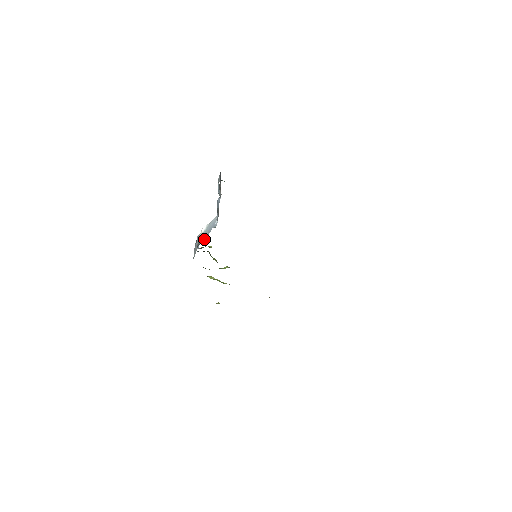
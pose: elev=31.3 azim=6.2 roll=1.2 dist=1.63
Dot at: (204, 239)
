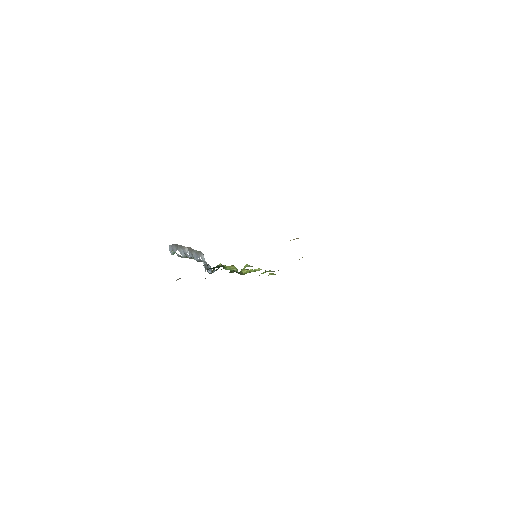
Dot at: occluded
